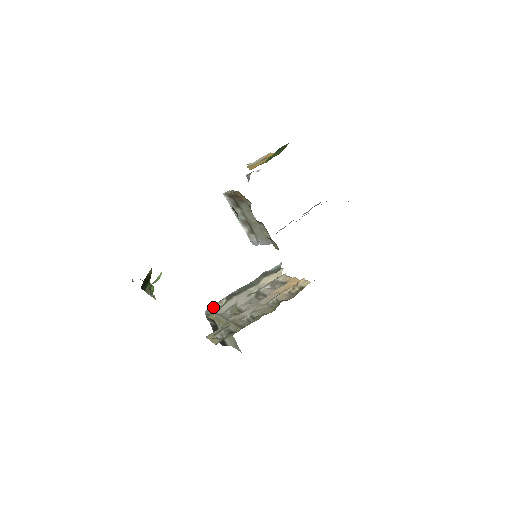
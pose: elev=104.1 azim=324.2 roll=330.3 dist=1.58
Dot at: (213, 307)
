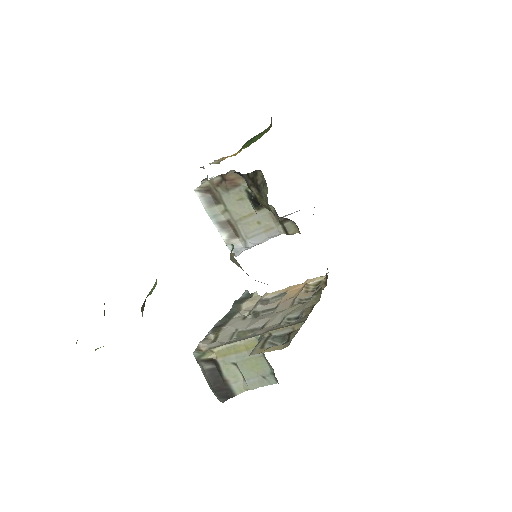
Dot at: (203, 344)
